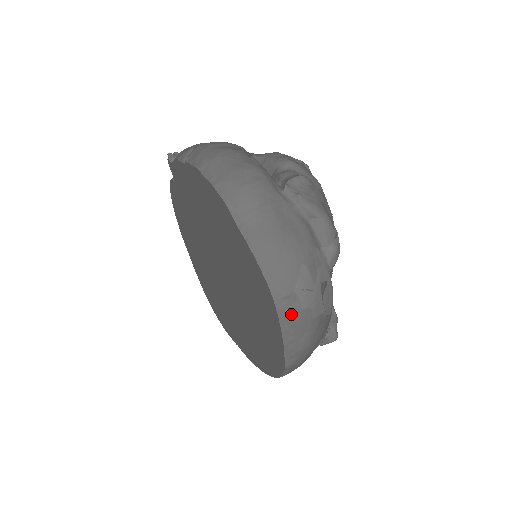
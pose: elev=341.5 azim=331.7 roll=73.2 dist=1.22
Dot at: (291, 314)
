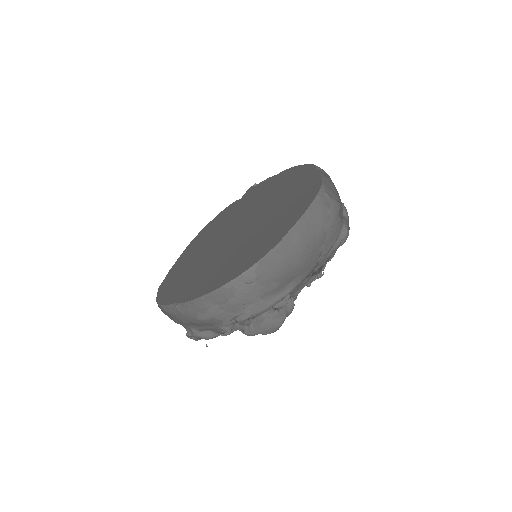
Dot at: (321, 205)
